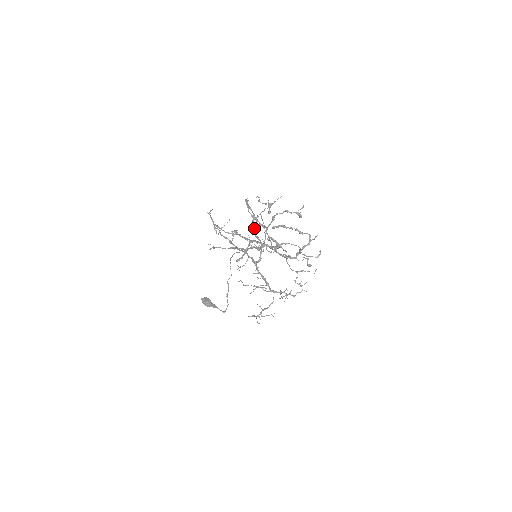
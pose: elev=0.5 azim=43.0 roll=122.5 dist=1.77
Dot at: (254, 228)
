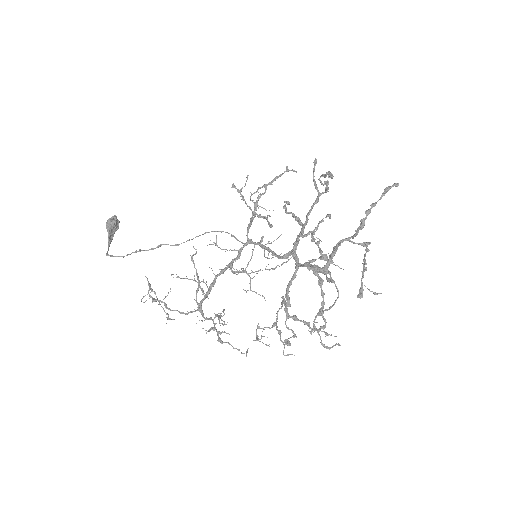
Dot at: (303, 236)
